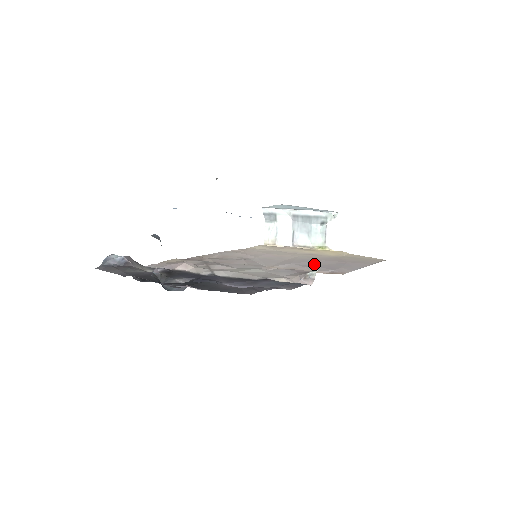
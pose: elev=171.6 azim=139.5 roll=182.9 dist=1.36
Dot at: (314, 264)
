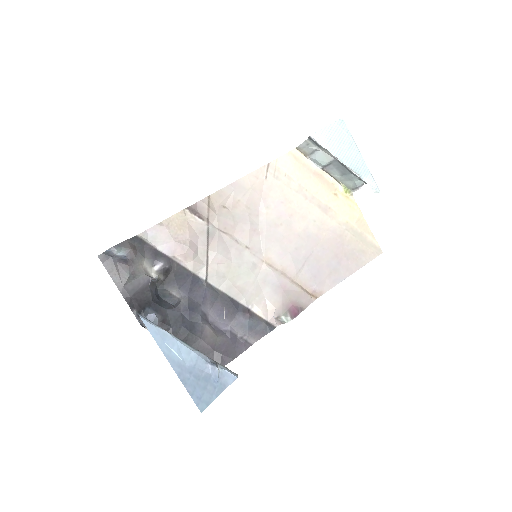
Dot at: (309, 258)
